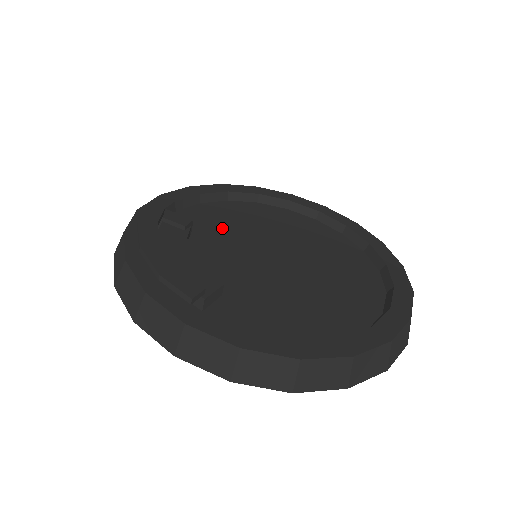
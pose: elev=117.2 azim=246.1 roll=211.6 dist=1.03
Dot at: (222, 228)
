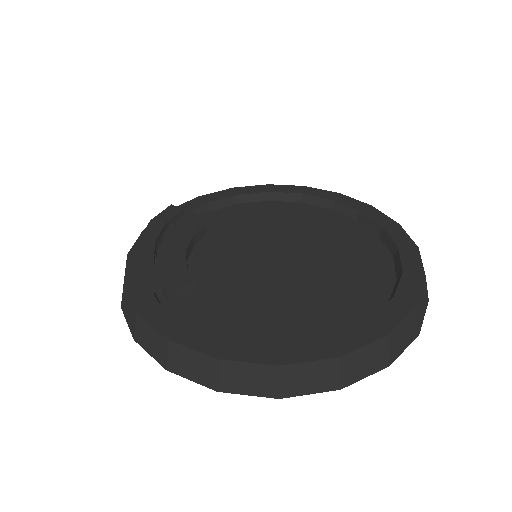
Dot at: (243, 228)
